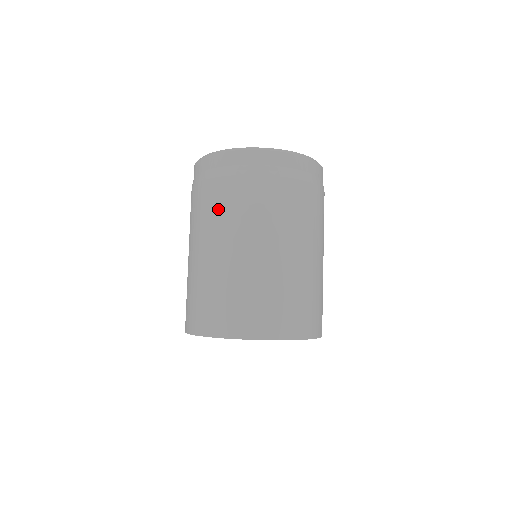
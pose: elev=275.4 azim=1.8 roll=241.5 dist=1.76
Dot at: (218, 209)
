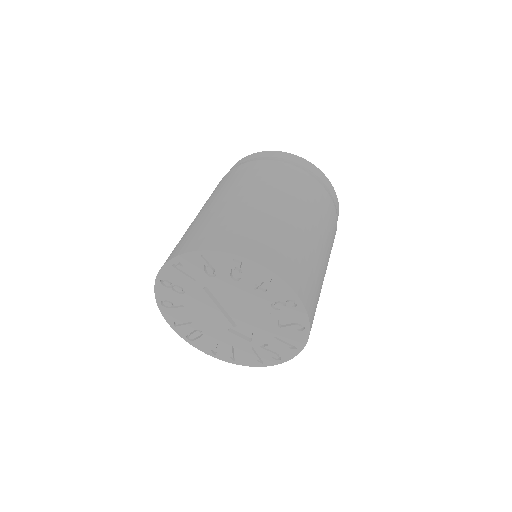
Dot at: occluded
